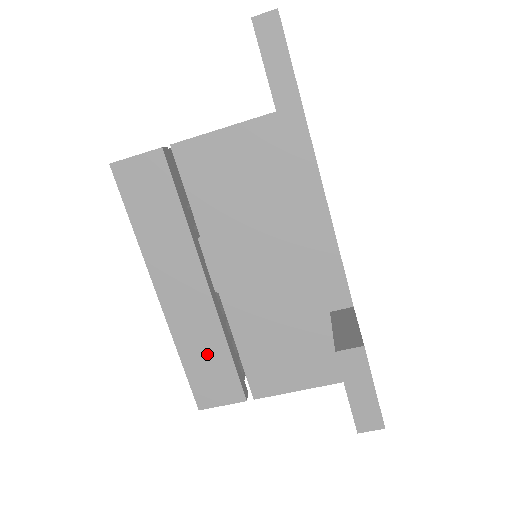
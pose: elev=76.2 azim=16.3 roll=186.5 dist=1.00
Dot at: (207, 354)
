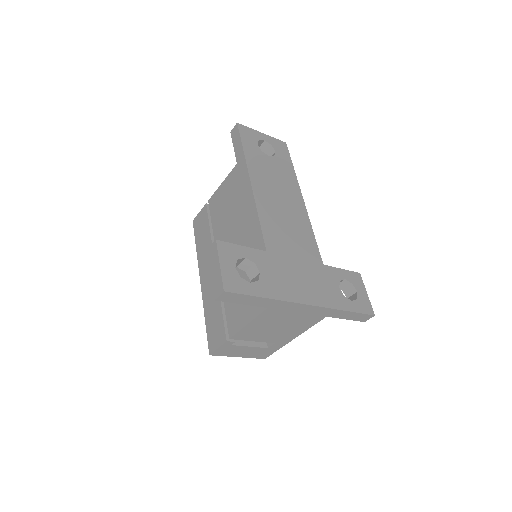
Dot at: (214, 312)
